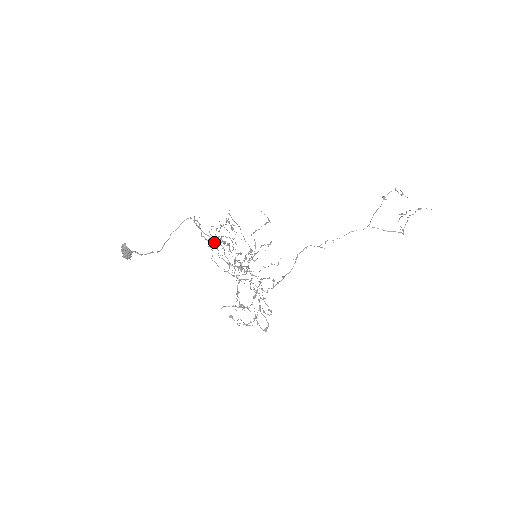
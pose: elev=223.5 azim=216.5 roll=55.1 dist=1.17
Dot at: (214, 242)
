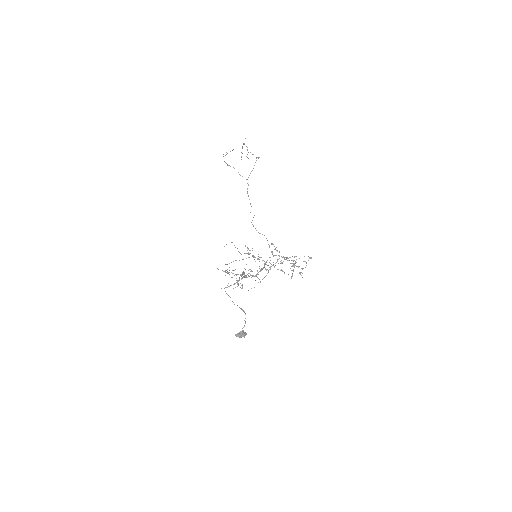
Dot at: occluded
